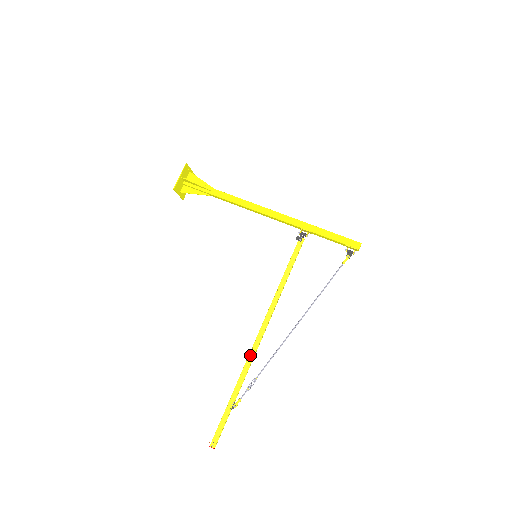
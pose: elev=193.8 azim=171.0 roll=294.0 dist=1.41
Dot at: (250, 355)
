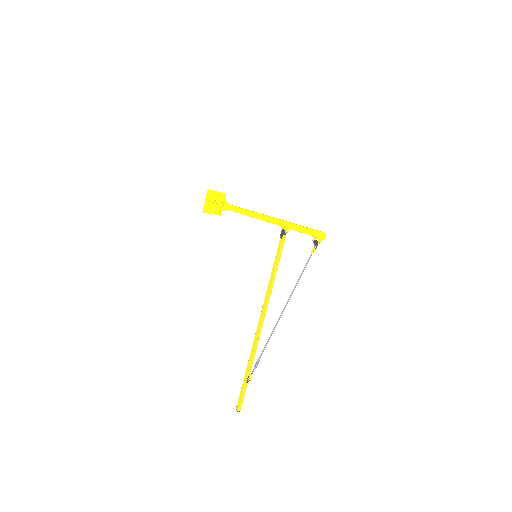
Dot at: (255, 339)
